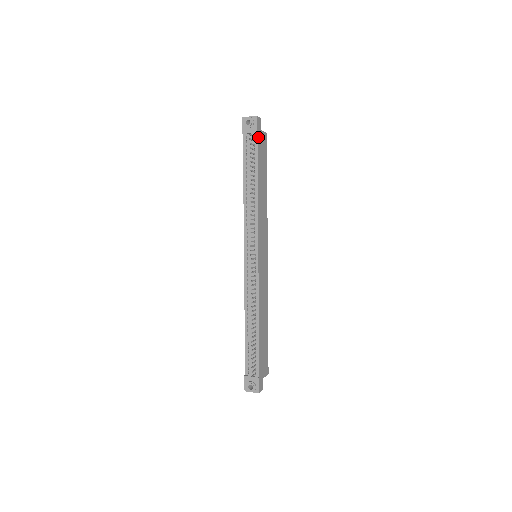
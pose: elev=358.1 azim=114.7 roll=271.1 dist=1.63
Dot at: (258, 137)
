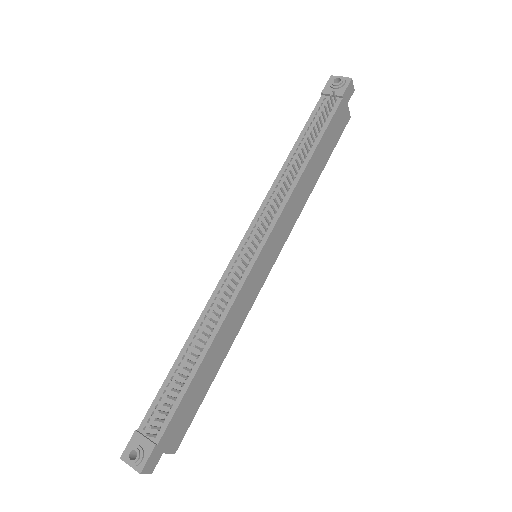
Dot at: (341, 105)
